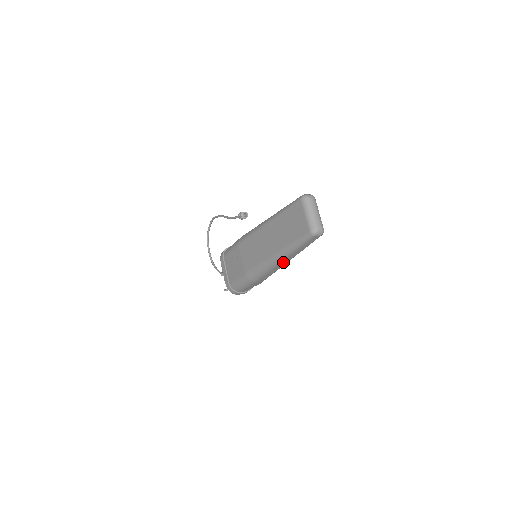
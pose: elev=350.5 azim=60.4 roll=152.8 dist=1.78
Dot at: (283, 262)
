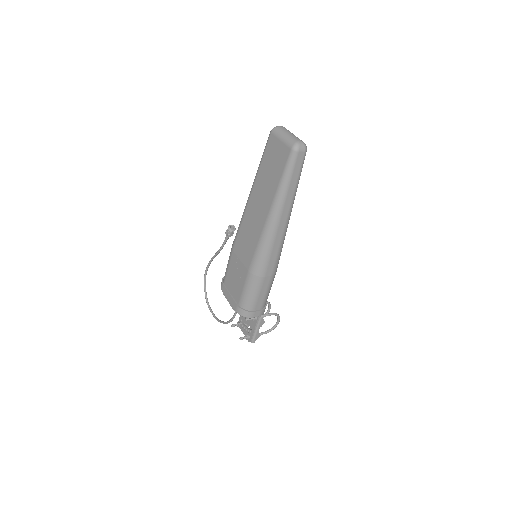
Dot at: (282, 222)
